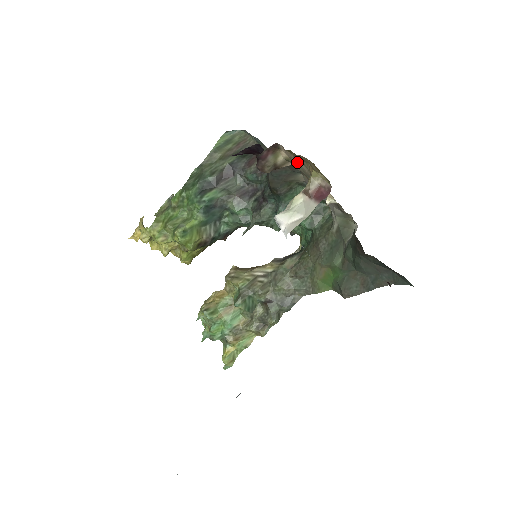
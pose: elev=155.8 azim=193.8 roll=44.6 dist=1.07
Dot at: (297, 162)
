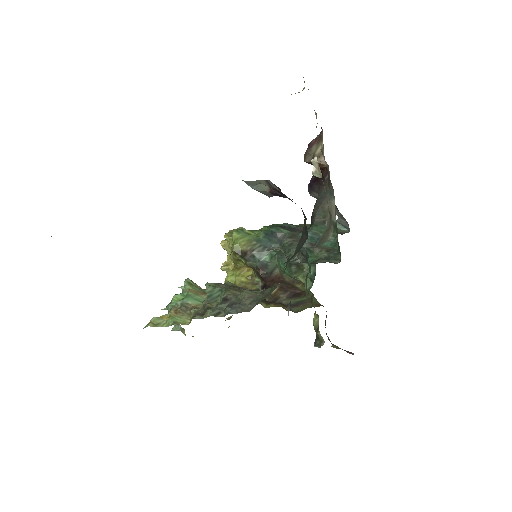
Dot at: occluded
